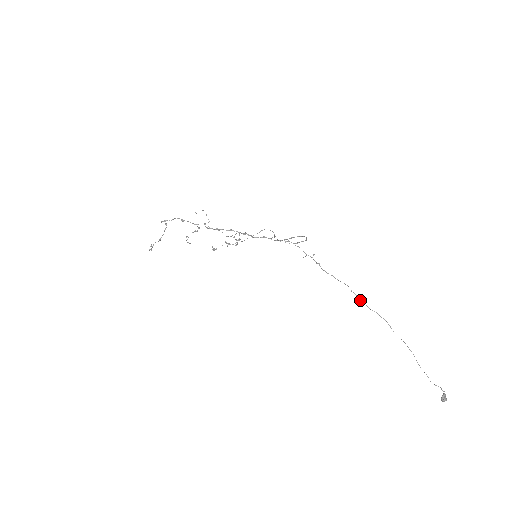
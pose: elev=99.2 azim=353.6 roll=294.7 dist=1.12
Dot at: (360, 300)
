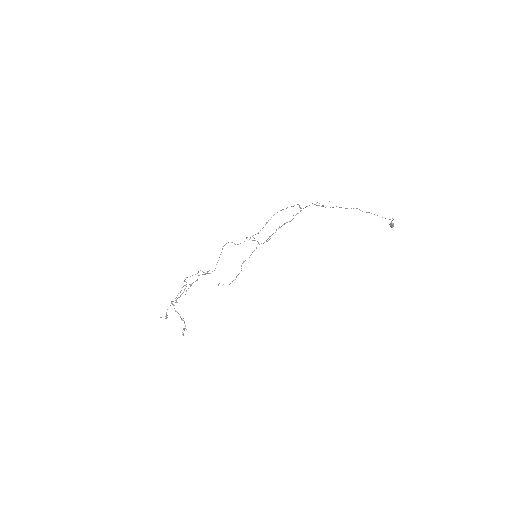
Dot at: occluded
